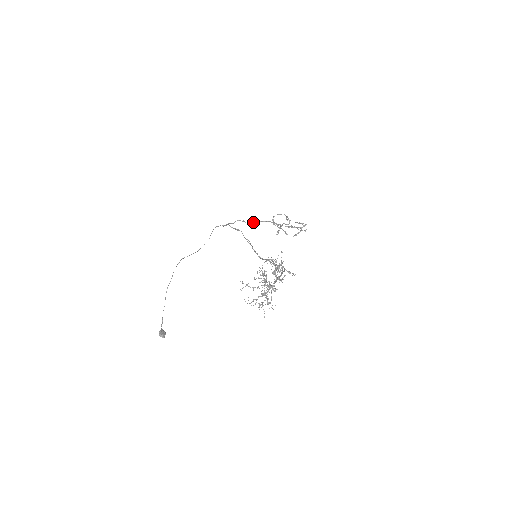
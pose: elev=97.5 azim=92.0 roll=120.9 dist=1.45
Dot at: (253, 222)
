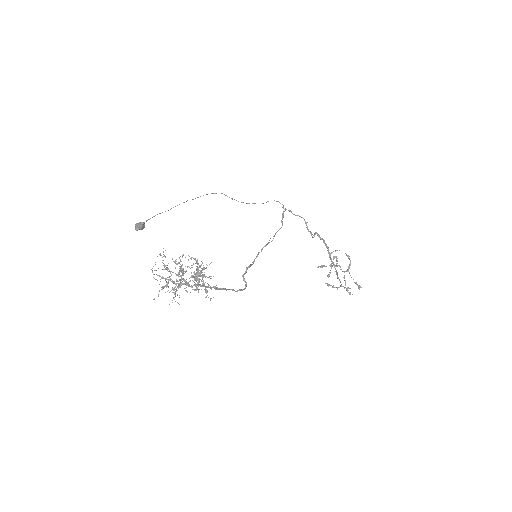
Dot at: occluded
